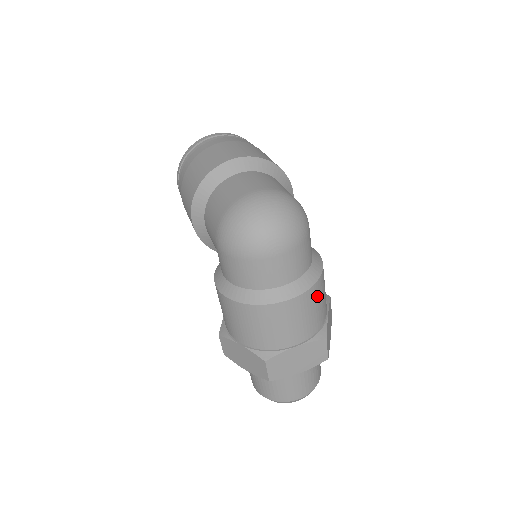
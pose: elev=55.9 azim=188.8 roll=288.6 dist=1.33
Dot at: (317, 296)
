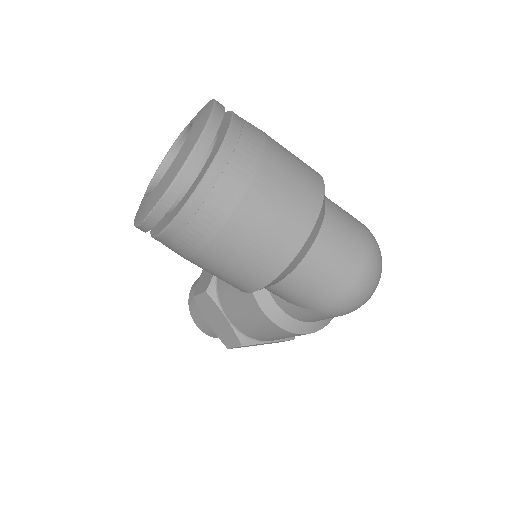
Dot at: occluded
